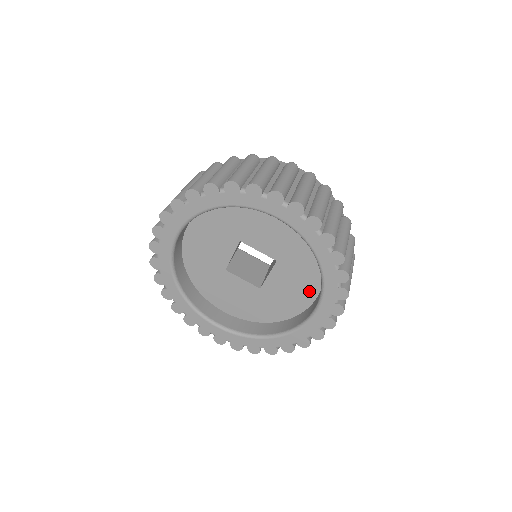
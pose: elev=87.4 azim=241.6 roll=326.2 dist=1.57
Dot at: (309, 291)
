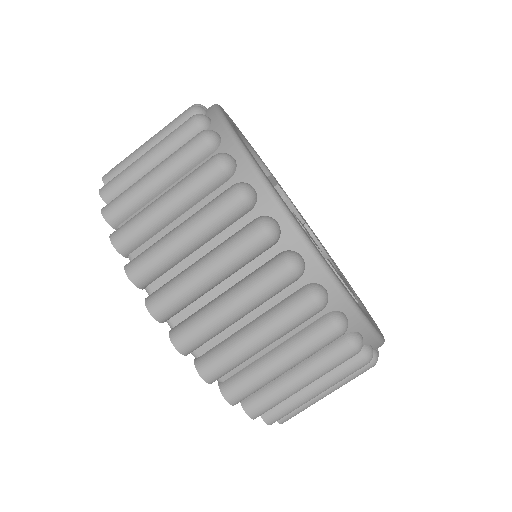
Dot at: occluded
